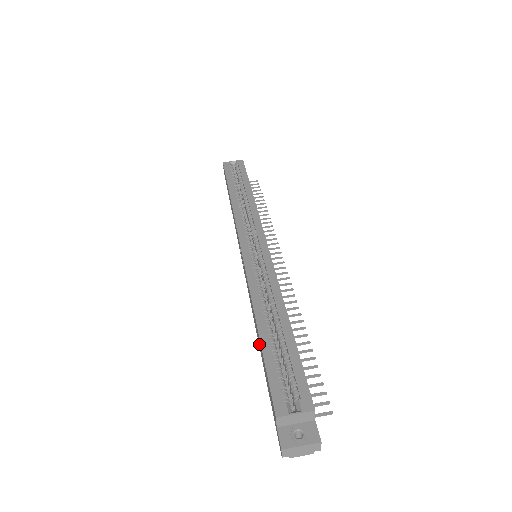
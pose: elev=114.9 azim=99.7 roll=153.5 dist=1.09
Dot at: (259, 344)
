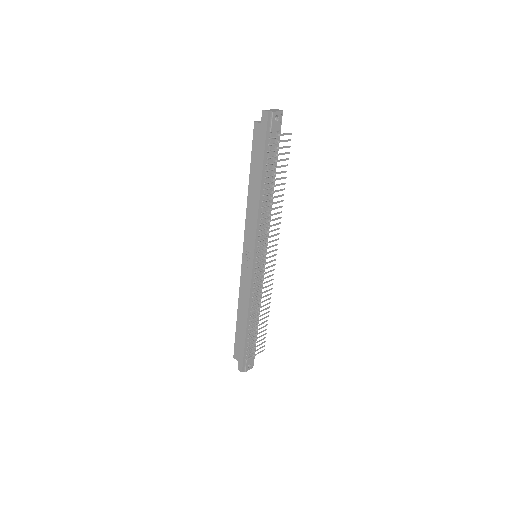
Dot at: (257, 183)
